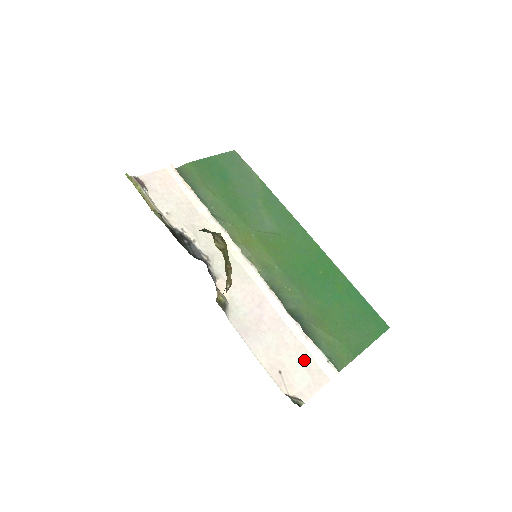
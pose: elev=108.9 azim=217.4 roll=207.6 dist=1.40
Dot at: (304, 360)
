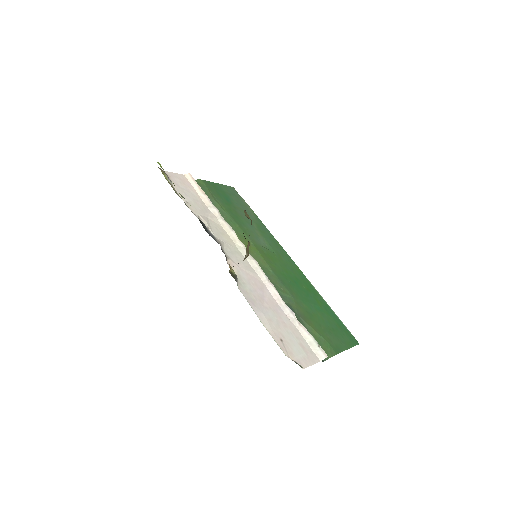
Dot at: (299, 339)
